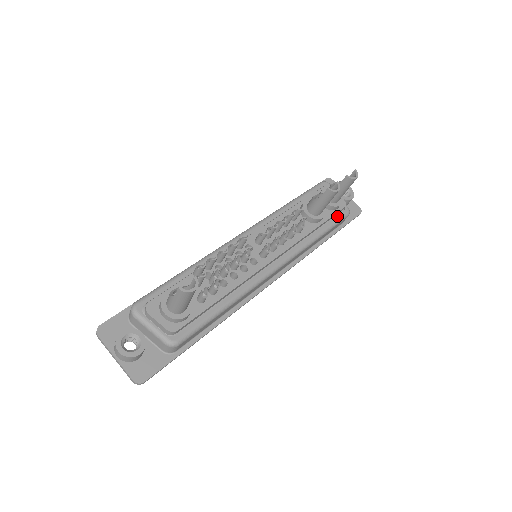
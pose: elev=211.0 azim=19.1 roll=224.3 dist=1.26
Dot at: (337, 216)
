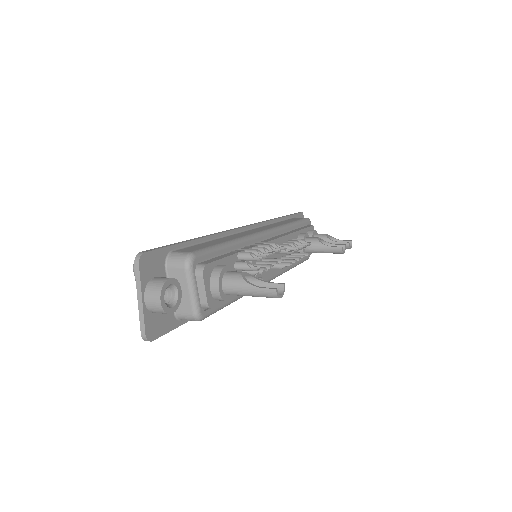
Dot at: (305, 257)
